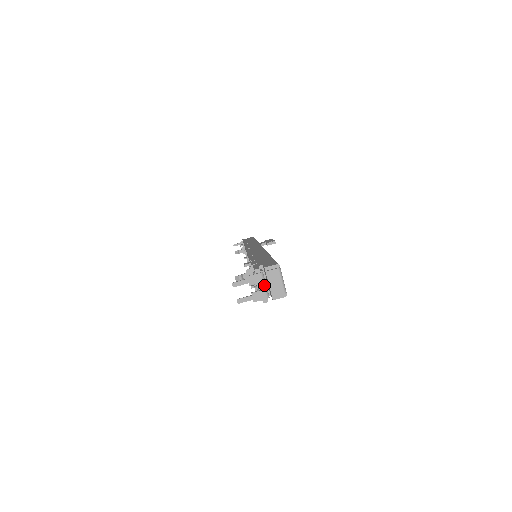
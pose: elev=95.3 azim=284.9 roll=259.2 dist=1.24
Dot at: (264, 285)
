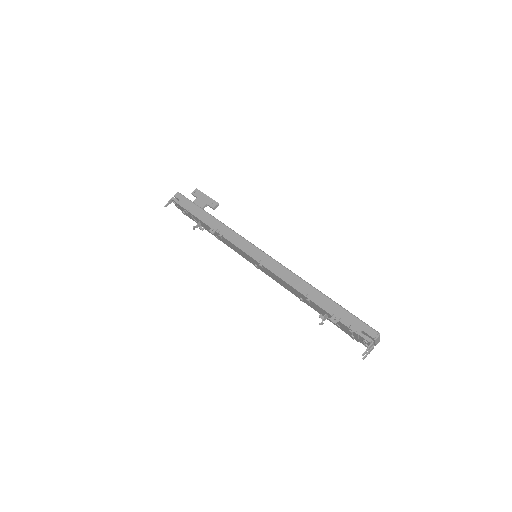
Dot at: occluded
